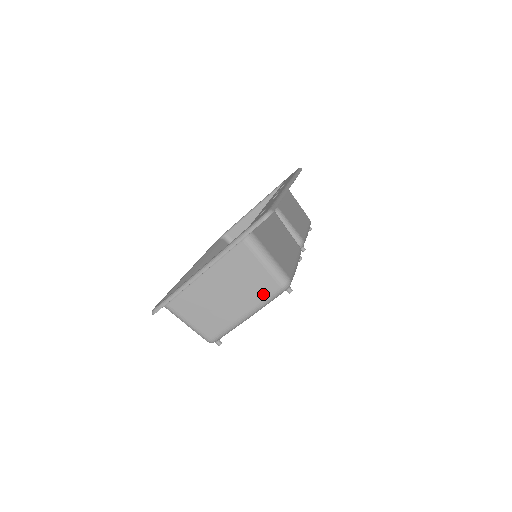
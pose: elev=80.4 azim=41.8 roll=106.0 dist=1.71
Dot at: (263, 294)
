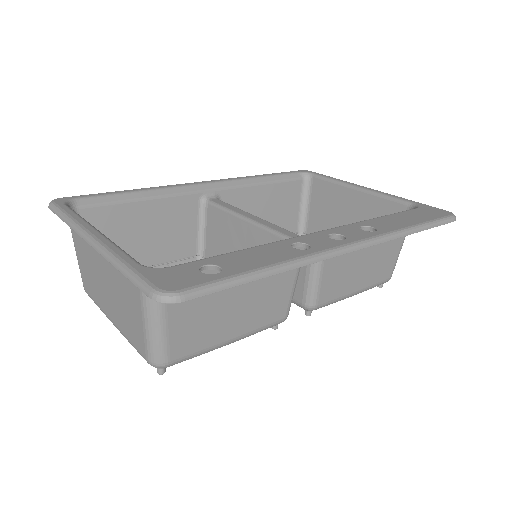
Dot at: (131, 337)
